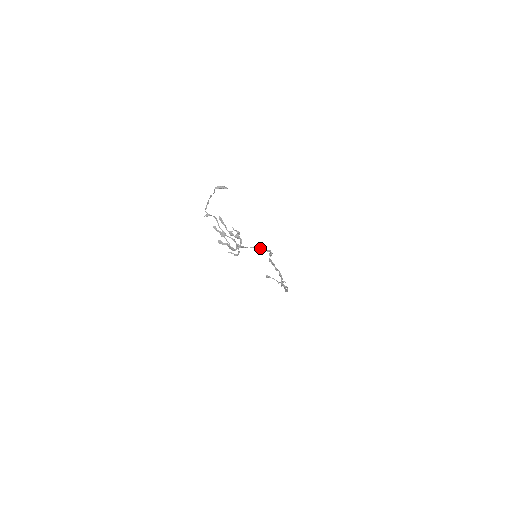
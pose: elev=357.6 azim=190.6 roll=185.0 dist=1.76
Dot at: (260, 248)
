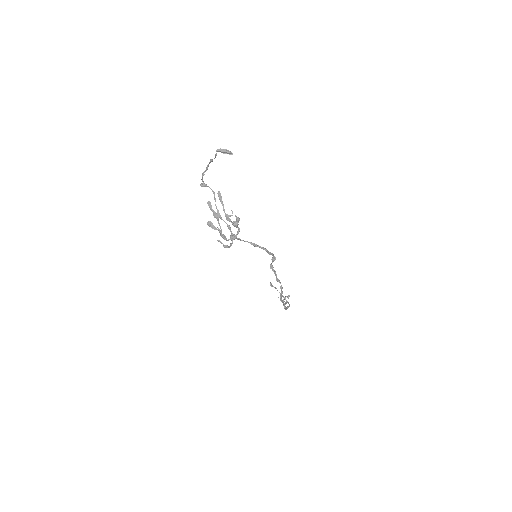
Dot at: (261, 247)
